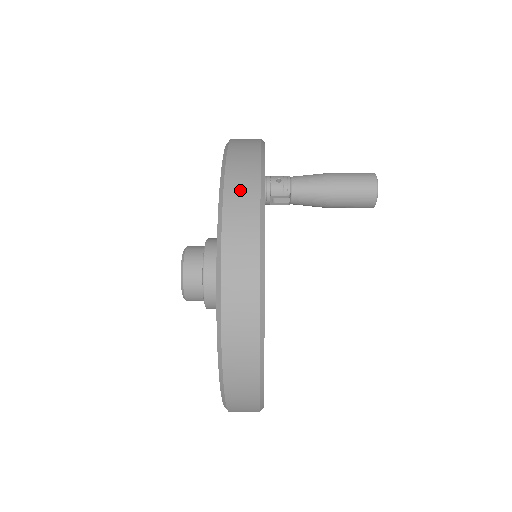
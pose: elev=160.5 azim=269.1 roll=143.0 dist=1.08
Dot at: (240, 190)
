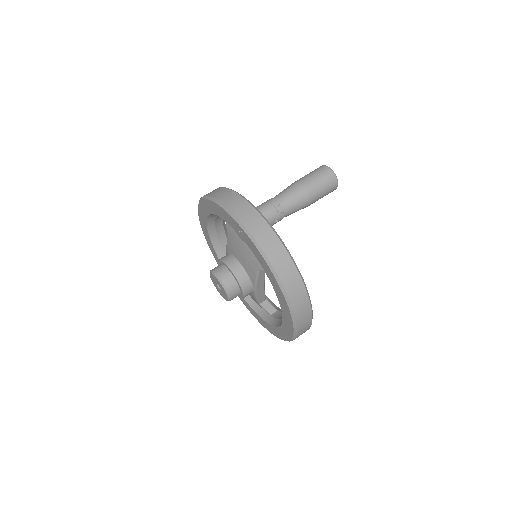
Dot at: (303, 331)
